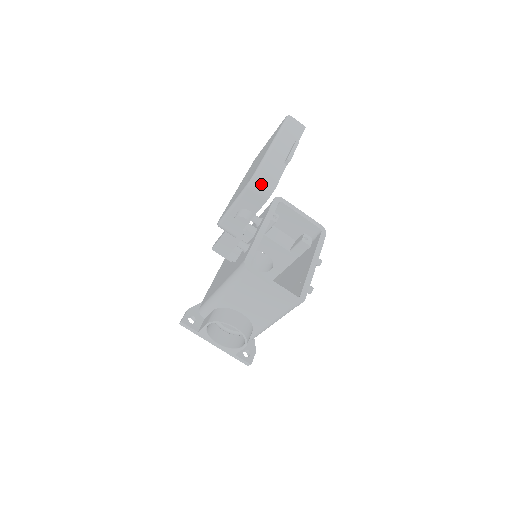
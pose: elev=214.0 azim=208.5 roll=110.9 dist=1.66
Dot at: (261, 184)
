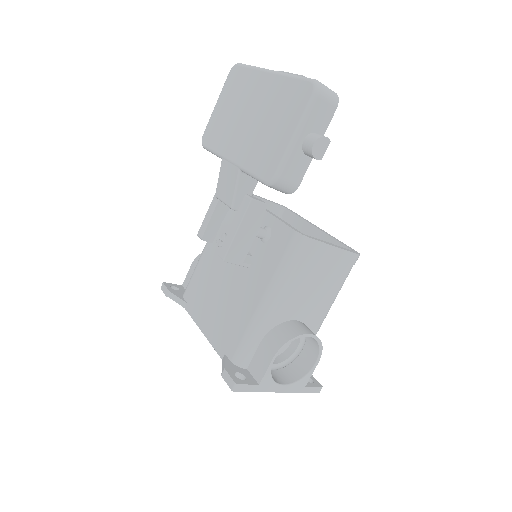
Dot at: (326, 88)
